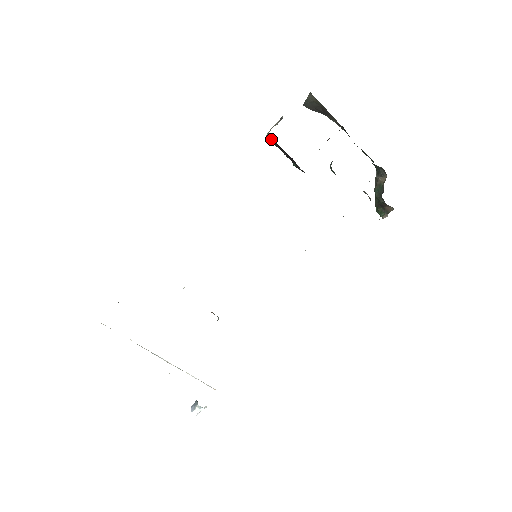
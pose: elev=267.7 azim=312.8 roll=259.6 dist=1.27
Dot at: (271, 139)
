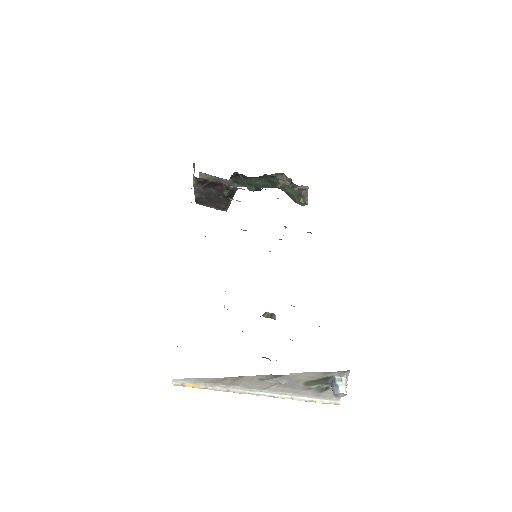
Dot at: (198, 190)
